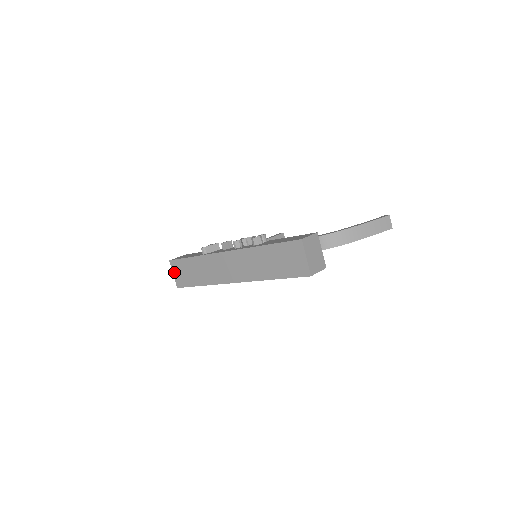
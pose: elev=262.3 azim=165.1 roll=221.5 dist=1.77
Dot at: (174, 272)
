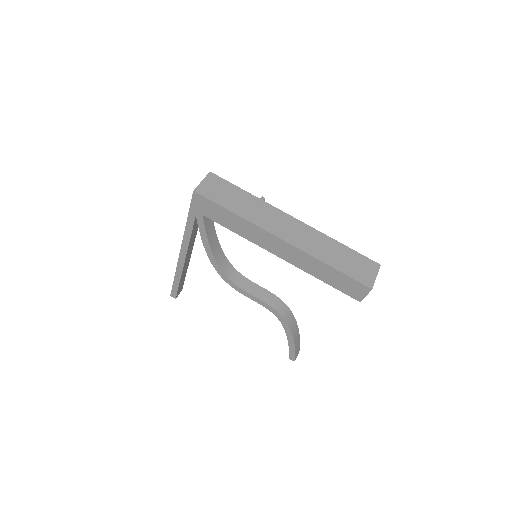
Dot at: (206, 181)
